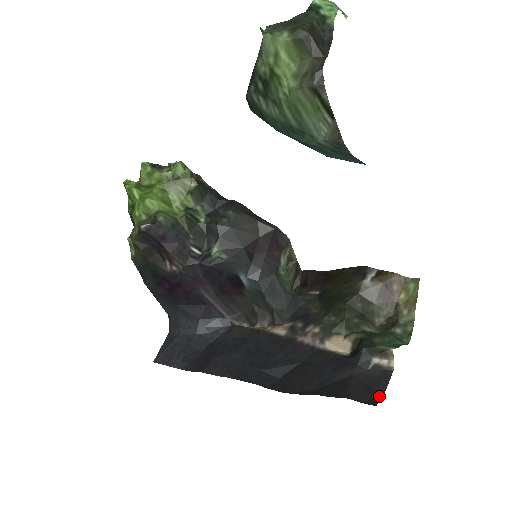
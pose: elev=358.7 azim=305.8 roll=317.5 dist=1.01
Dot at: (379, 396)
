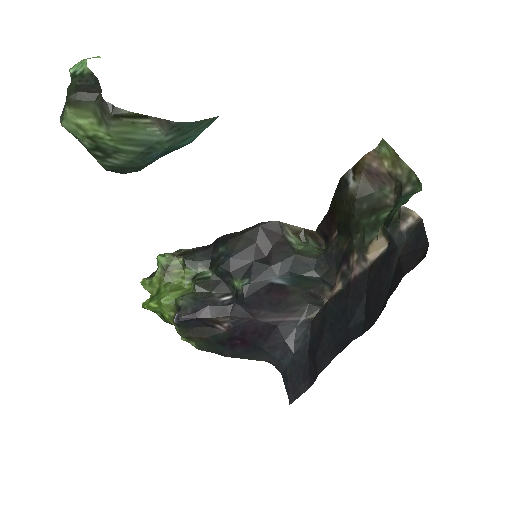
Dot at: (425, 248)
